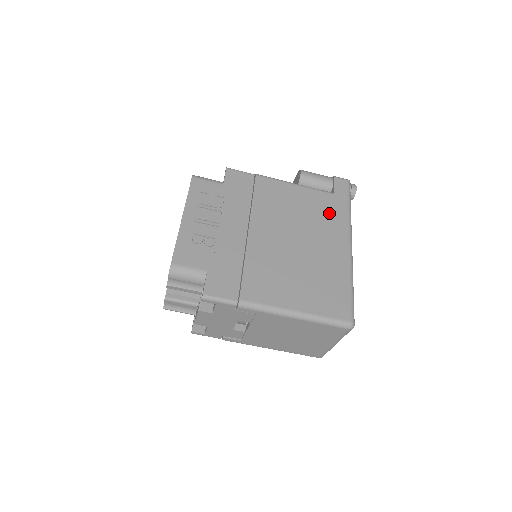
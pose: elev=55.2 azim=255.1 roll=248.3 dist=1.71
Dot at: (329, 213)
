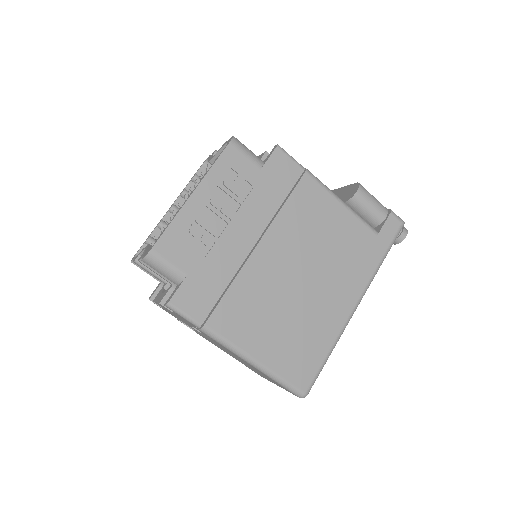
Dot at: (358, 257)
